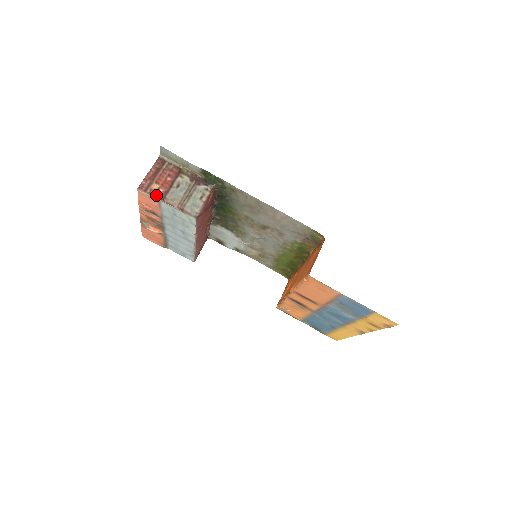
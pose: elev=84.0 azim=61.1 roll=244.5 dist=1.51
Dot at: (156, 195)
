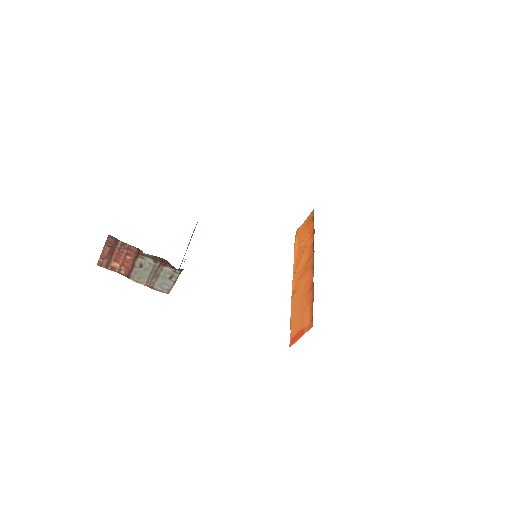
Dot at: (119, 272)
